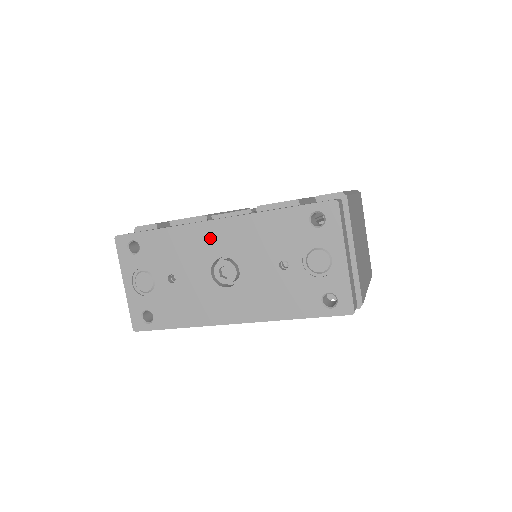
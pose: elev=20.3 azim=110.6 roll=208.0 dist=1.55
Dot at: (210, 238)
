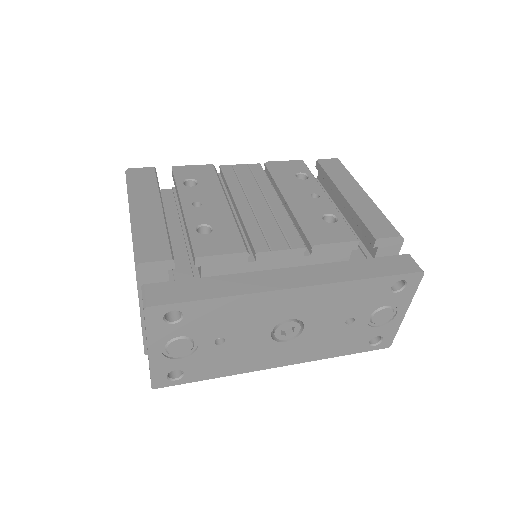
Dot at: (283, 304)
